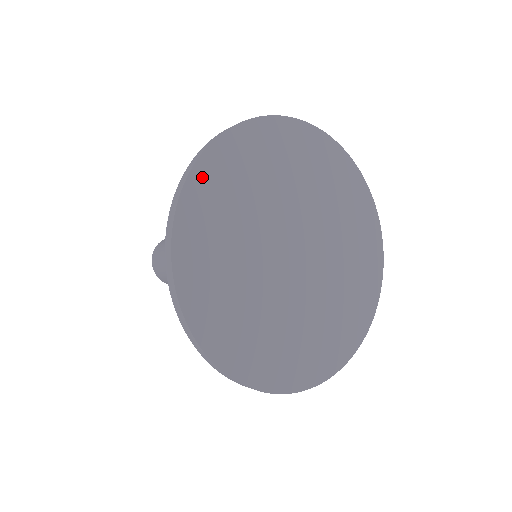
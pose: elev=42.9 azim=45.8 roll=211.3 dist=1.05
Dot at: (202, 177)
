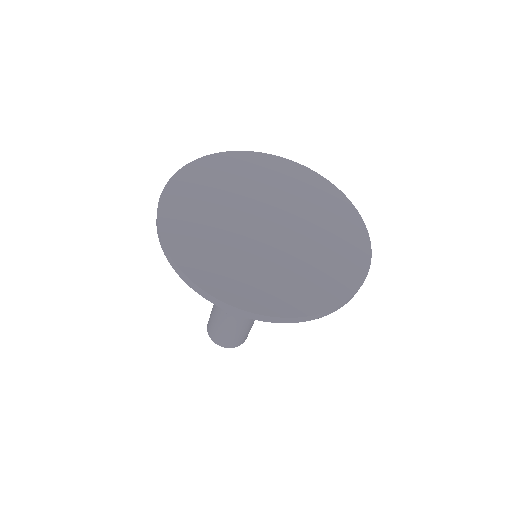
Dot at: (171, 195)
